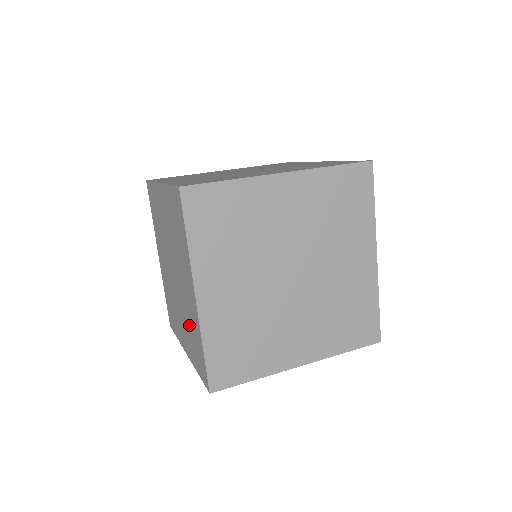
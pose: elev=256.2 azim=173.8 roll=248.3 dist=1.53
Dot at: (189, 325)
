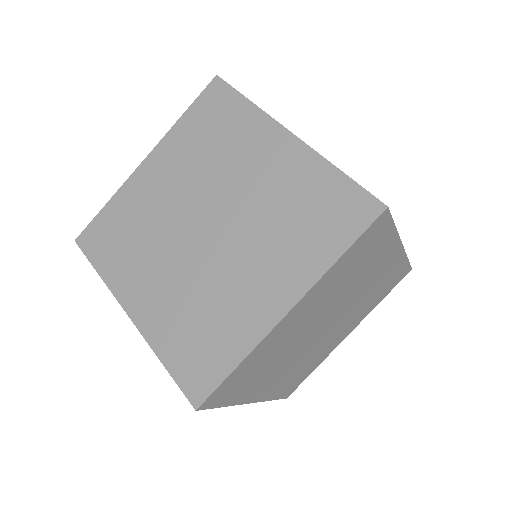
Dot at: (285, 216)
